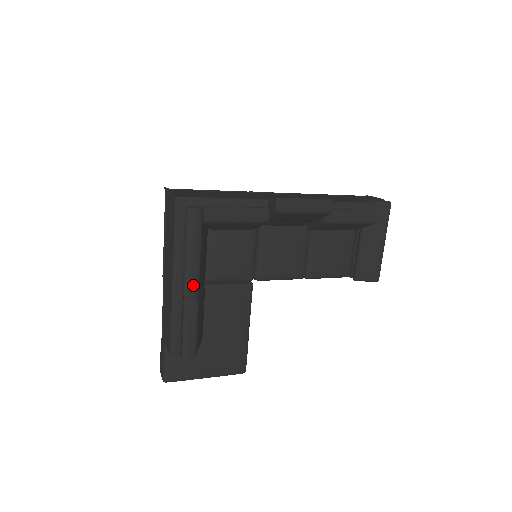
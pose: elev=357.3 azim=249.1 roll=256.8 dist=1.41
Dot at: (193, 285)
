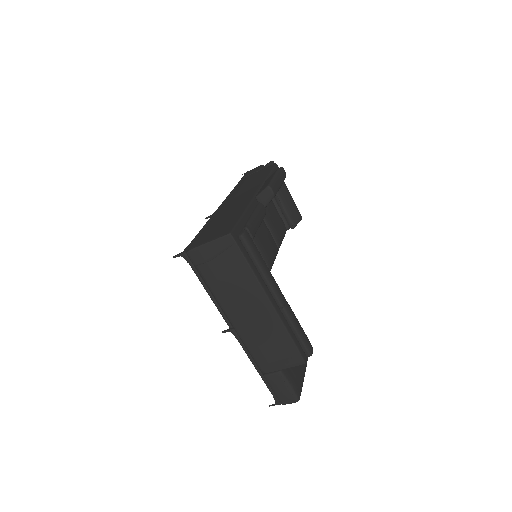
Dot at: (280, 293)
